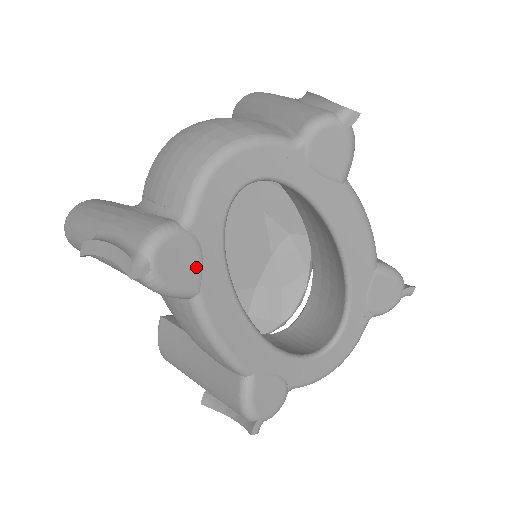
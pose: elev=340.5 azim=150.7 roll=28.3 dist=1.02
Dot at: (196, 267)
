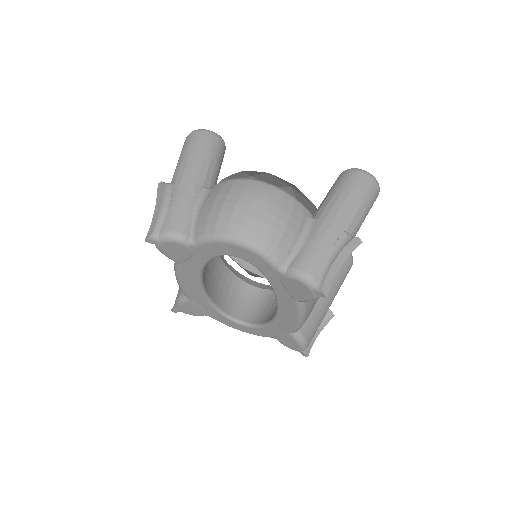
Dot at: (184, 258)
